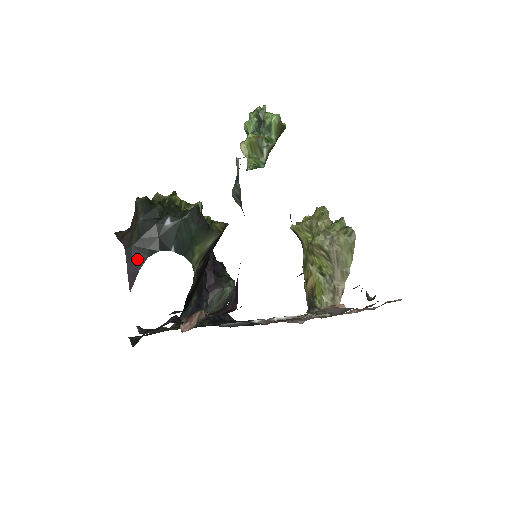
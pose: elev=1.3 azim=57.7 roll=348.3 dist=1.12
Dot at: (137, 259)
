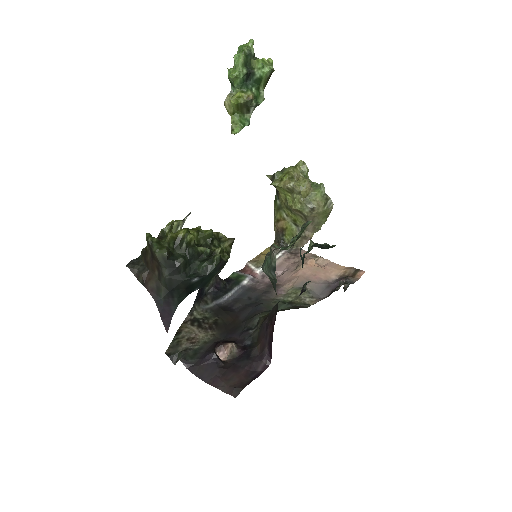
Dot at: (169, 308)
